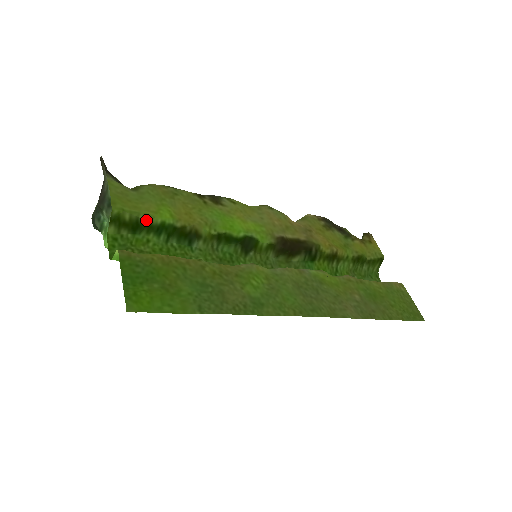
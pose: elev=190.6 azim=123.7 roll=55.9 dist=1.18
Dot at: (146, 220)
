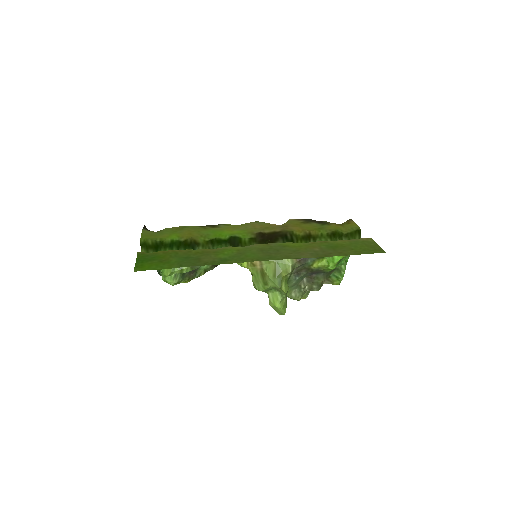
Dot at: (161, 241)
